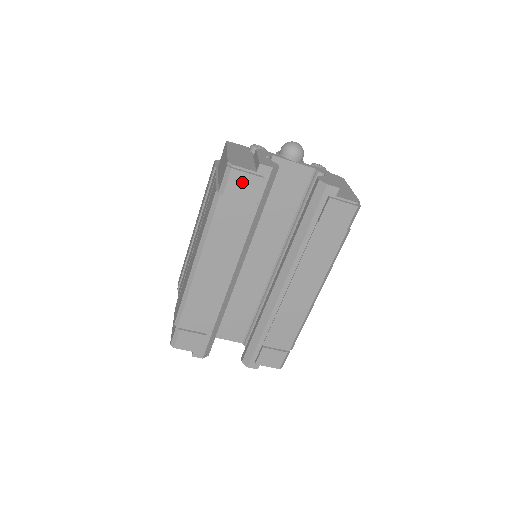
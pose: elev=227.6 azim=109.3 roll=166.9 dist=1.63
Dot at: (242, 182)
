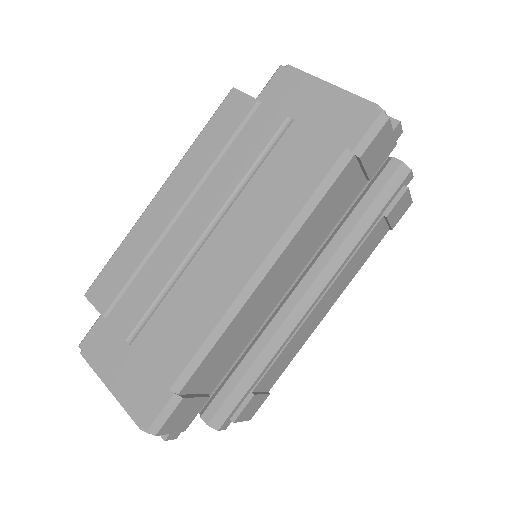
Dot at: (382, 144)
